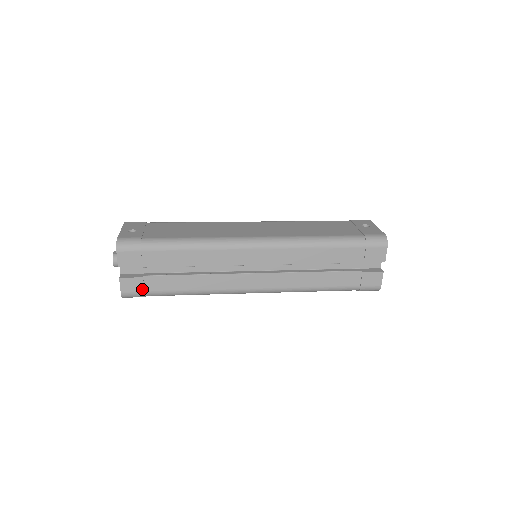
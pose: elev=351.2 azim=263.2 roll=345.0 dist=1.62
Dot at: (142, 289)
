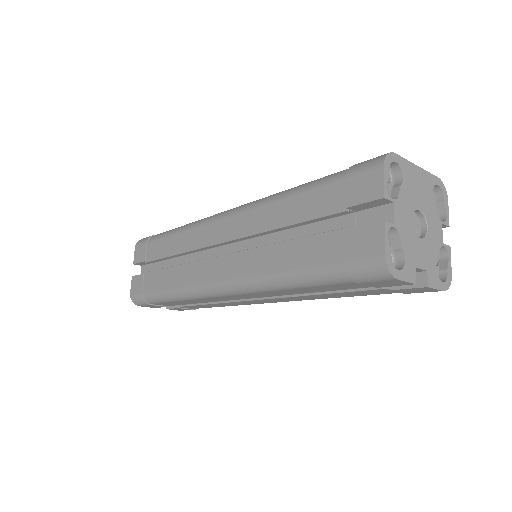
Dot at: (141, 289)
